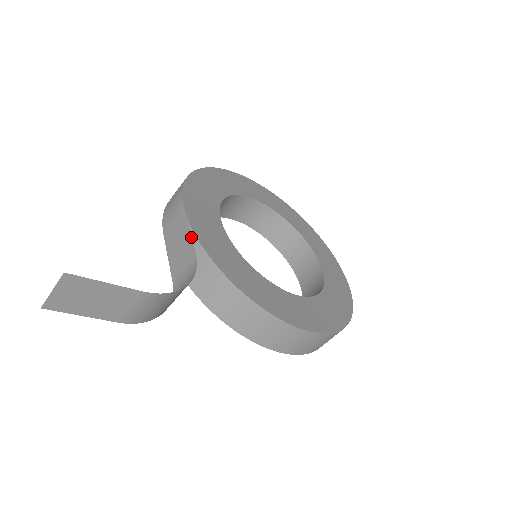
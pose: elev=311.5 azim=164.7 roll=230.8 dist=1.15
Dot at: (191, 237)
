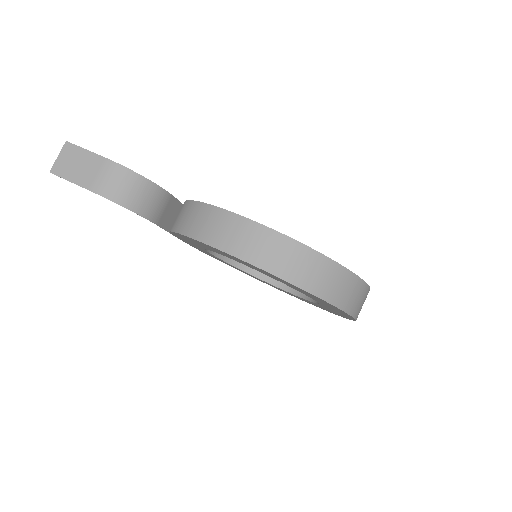
Dot at: (179, 201)
